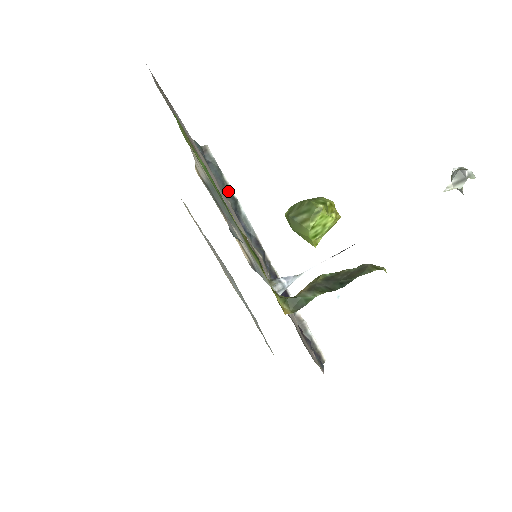
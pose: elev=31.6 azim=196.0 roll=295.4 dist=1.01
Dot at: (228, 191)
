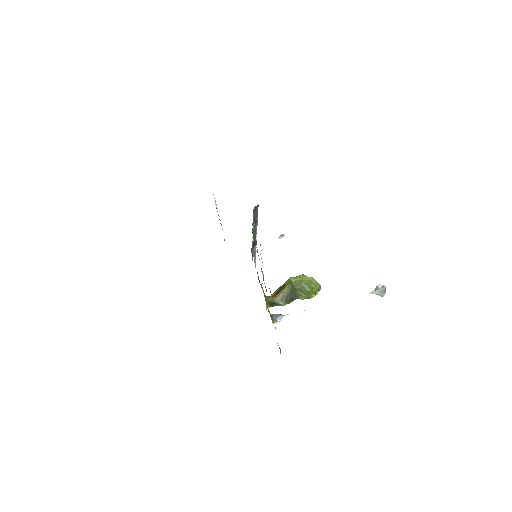
Dot at: (255, 218)
